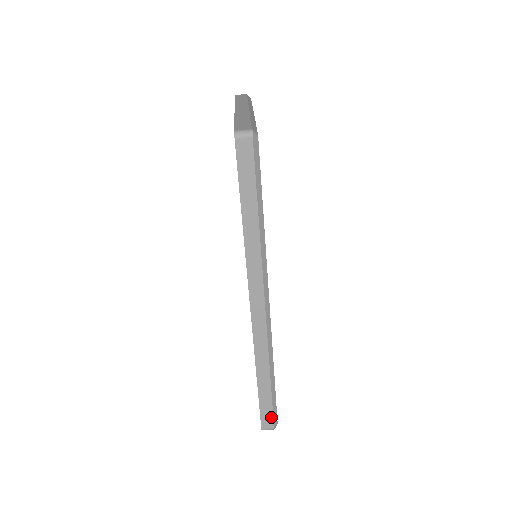
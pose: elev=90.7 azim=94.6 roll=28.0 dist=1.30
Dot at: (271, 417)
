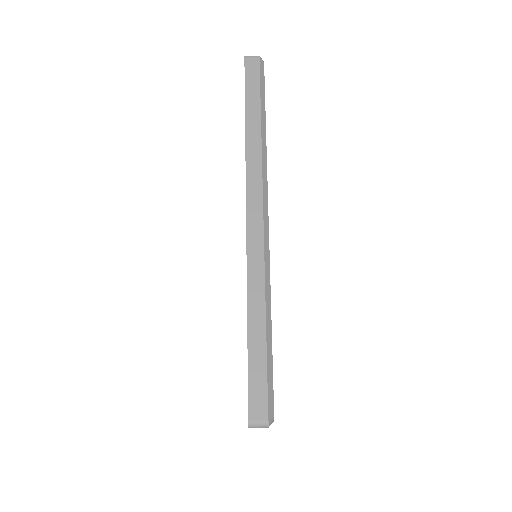
Dot at: (264, 394)
